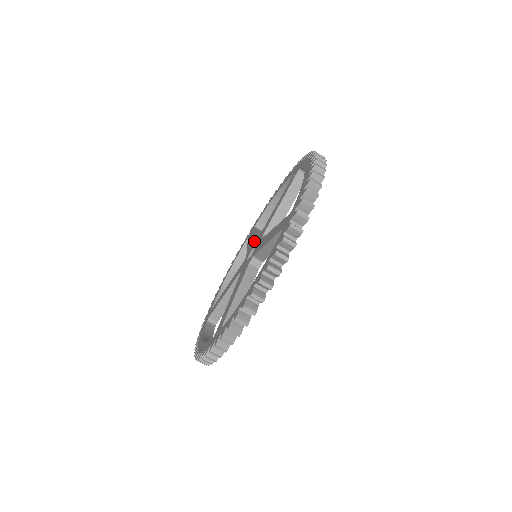
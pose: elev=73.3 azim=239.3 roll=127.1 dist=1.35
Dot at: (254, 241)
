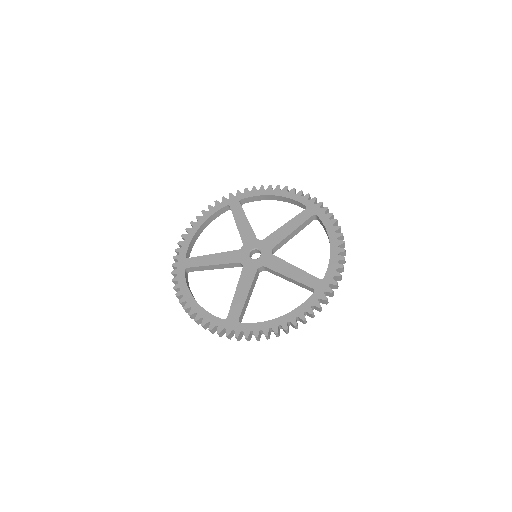
Dot at: (273, 245)
